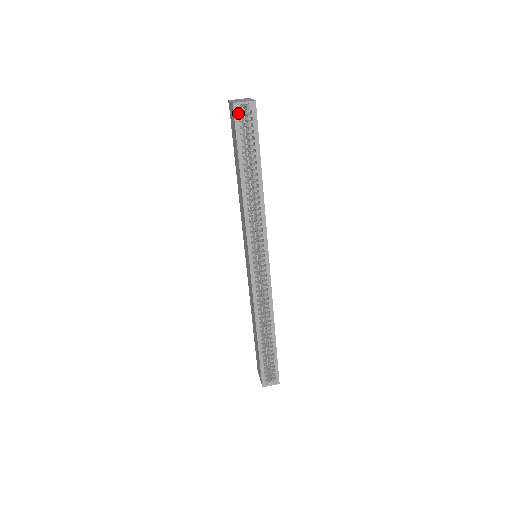
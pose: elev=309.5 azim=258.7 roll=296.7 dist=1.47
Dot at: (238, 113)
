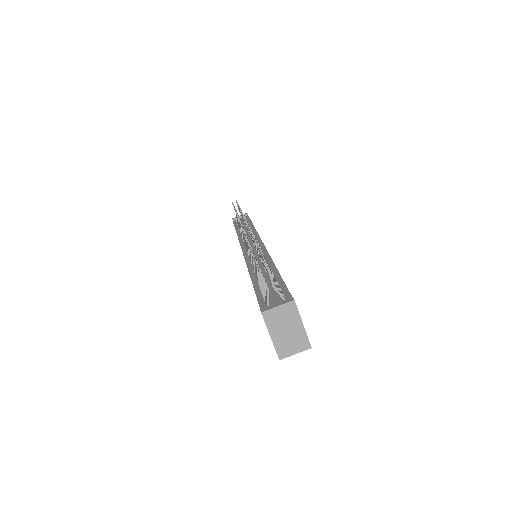
Dot at: occluded
